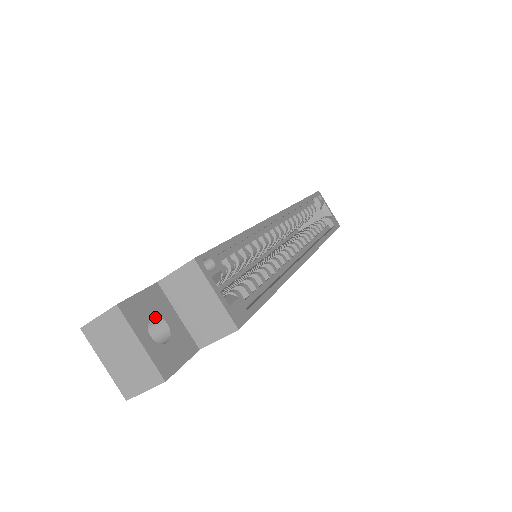
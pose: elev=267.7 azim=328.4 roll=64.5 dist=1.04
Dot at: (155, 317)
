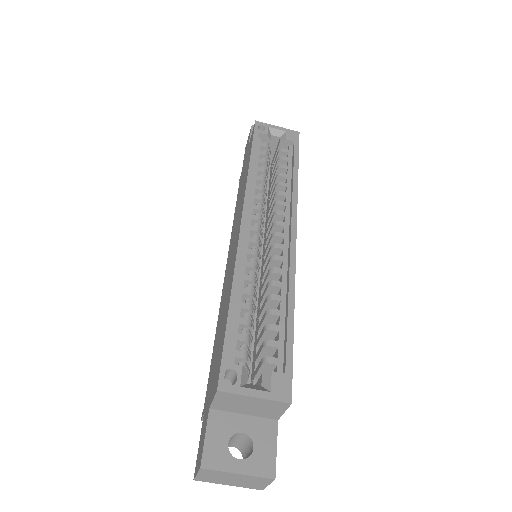
Dot at: (230, 438)
